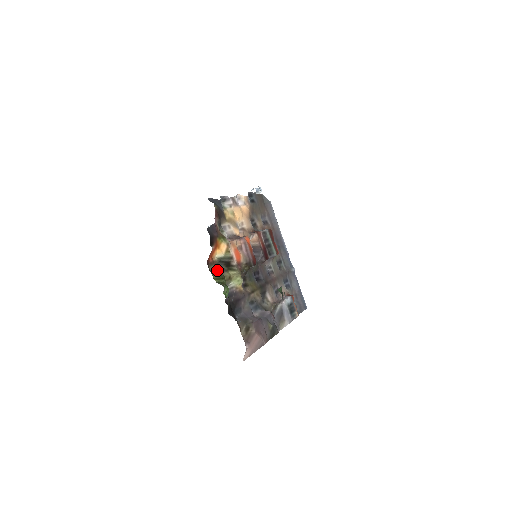
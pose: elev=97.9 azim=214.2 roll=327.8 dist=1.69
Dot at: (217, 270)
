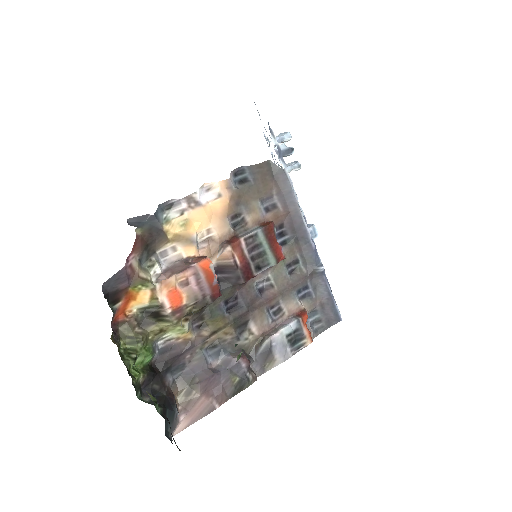
Dot at: (133, 329)
